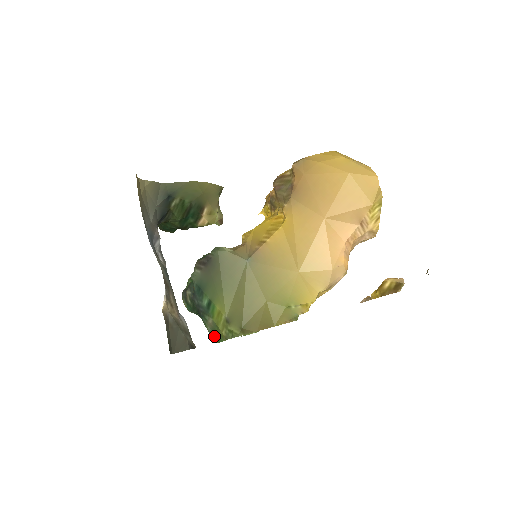
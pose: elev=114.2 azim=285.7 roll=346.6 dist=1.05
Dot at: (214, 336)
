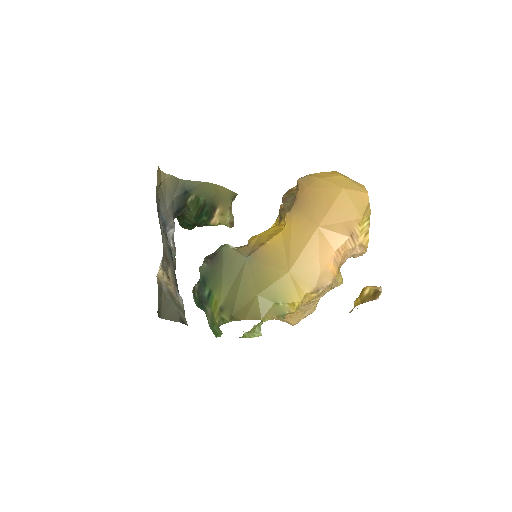
Dot at: (213, 329)
